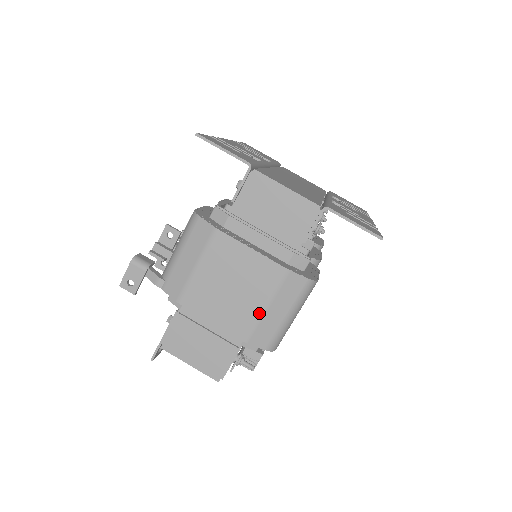
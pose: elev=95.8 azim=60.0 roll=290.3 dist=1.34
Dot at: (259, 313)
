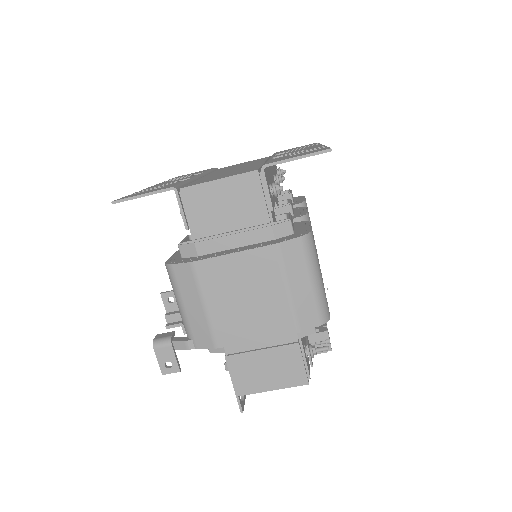
Dot at: (287, 300)
